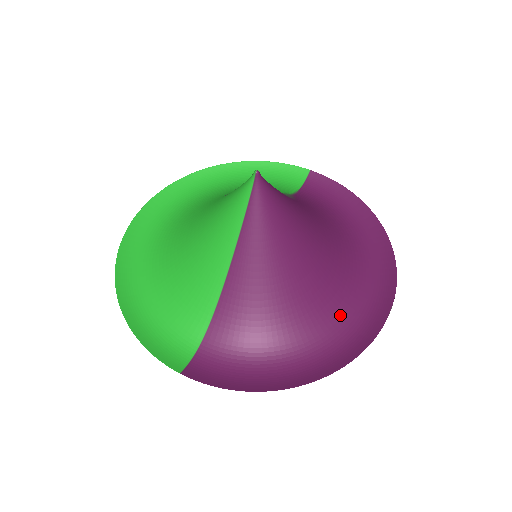
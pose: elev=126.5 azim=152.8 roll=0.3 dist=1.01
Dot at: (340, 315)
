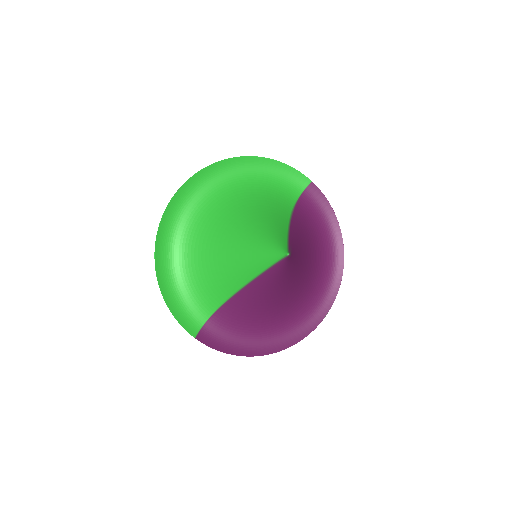
Dot at: (297, 312)
